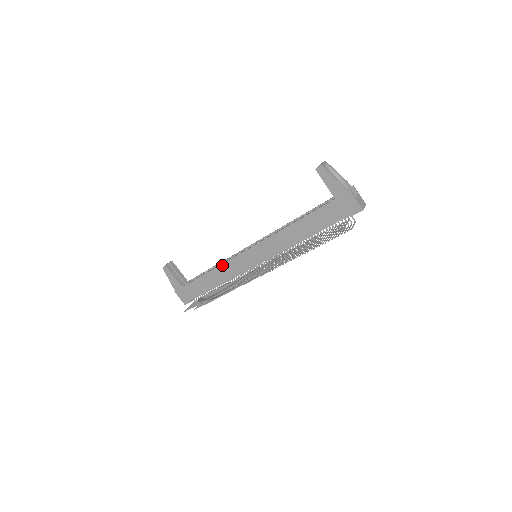
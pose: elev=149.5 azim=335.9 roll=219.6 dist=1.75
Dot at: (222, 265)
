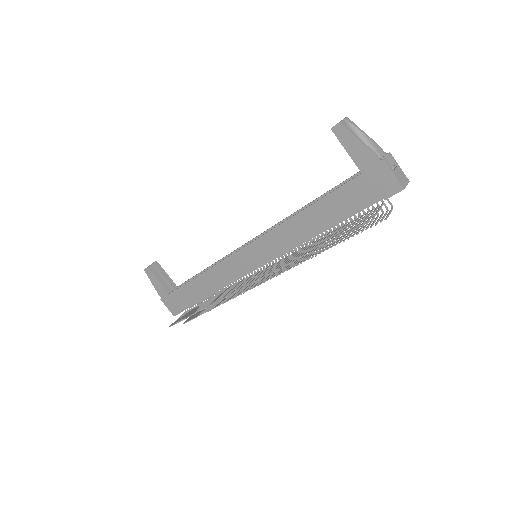
Dot at: (213, 267)
